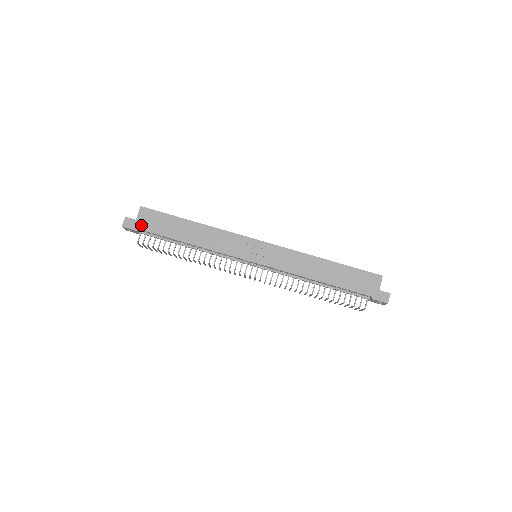
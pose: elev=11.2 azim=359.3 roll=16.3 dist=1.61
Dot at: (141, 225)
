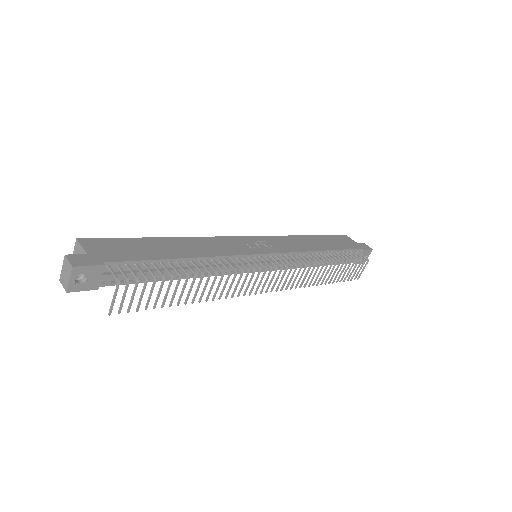
Dot at: (103, 257)
